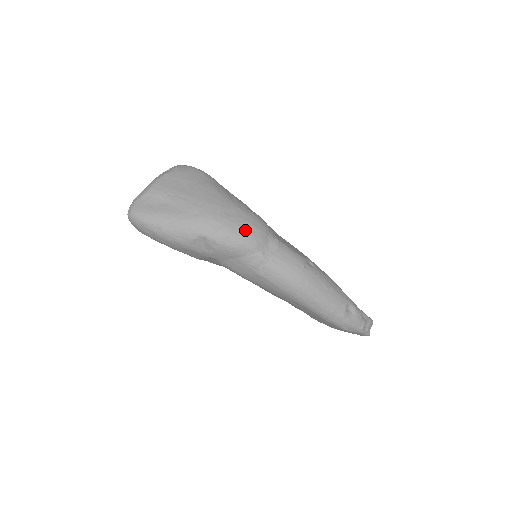
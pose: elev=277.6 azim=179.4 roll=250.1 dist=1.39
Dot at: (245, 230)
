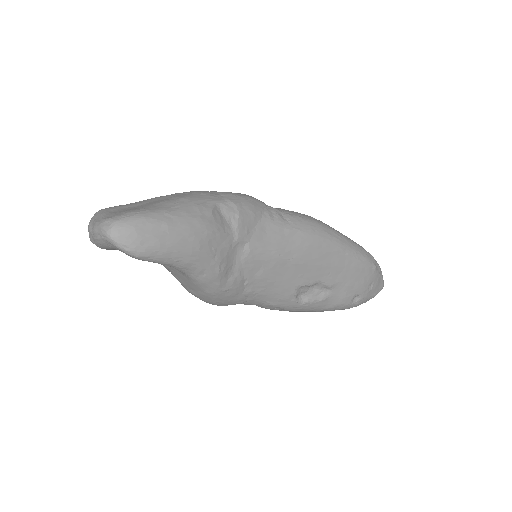
Dot at: (239, 193)
